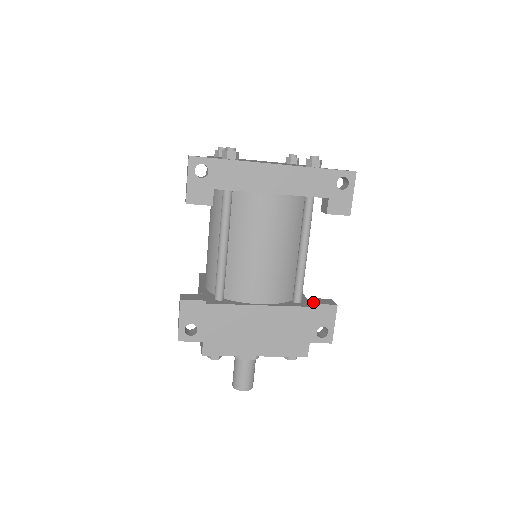
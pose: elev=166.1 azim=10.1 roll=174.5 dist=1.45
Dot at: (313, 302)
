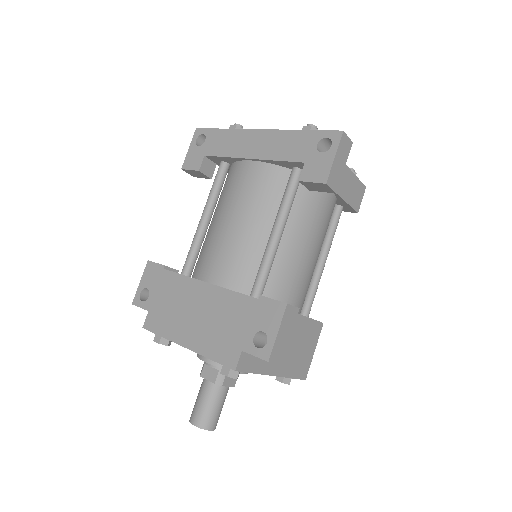
Dot at: (264, 296)
